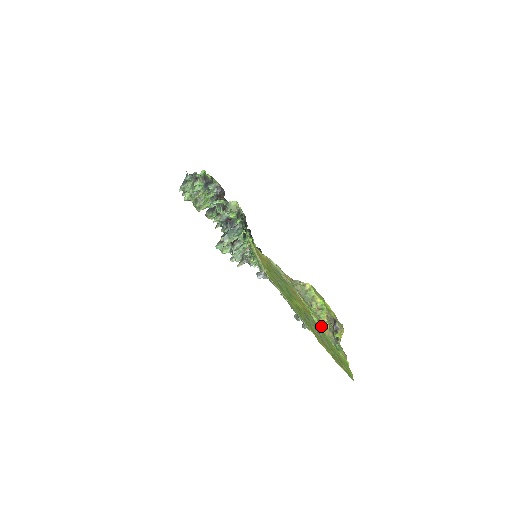
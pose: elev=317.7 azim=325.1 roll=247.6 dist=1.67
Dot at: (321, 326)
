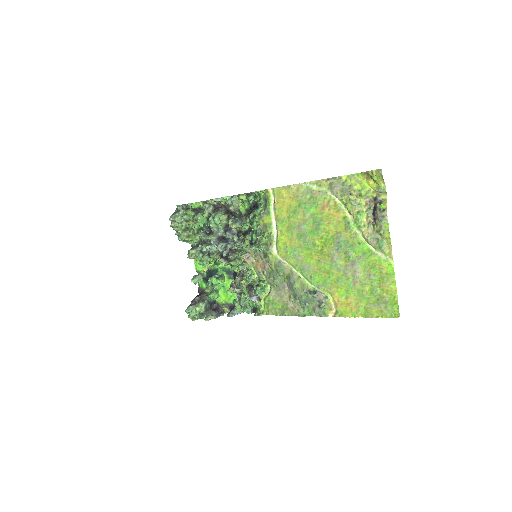
Dot at: (359, 226)
